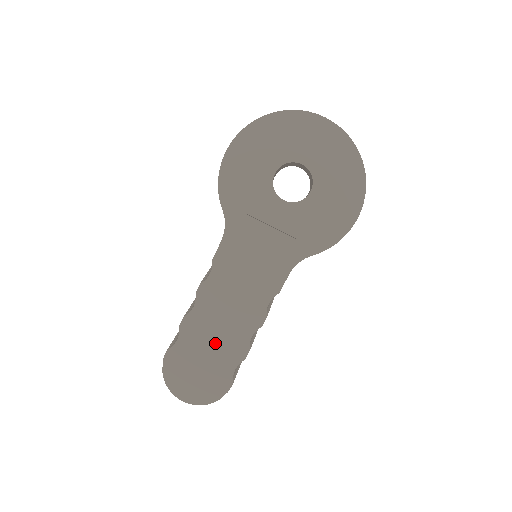
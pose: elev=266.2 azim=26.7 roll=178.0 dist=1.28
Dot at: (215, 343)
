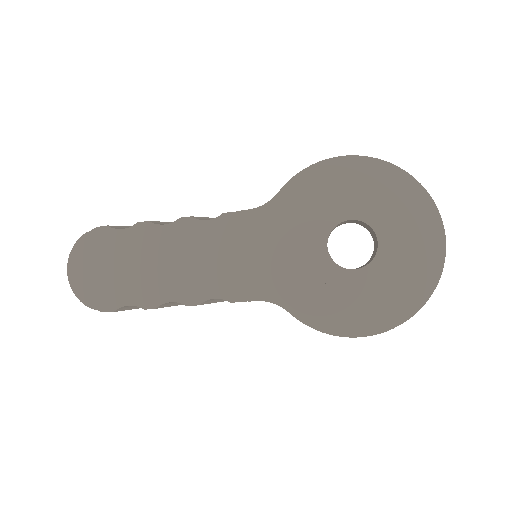
Dot at: (142, 269)
